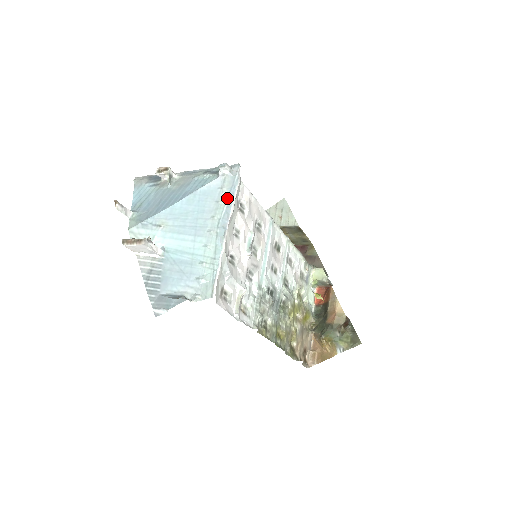
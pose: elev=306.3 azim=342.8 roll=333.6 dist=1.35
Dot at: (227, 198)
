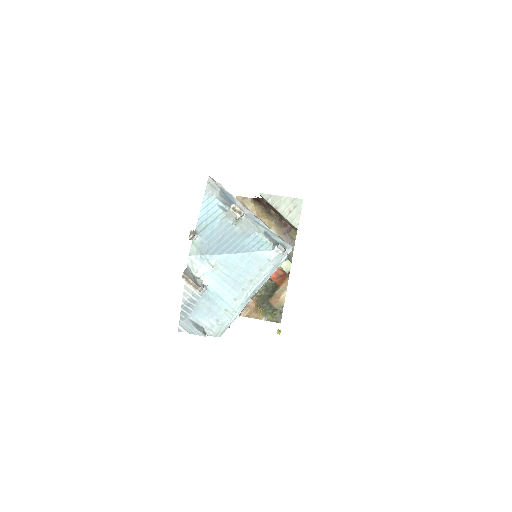
Dot at: (269, 271)
